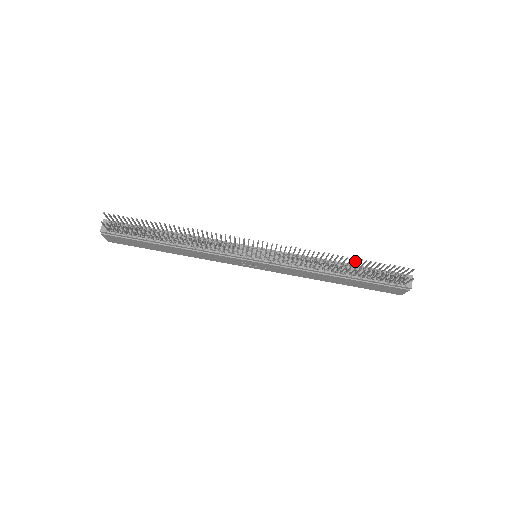
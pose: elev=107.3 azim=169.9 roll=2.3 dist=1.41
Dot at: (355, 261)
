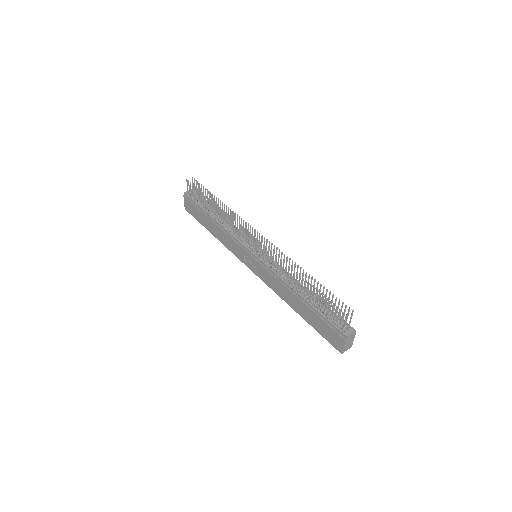
Dot at: (314, 283)
